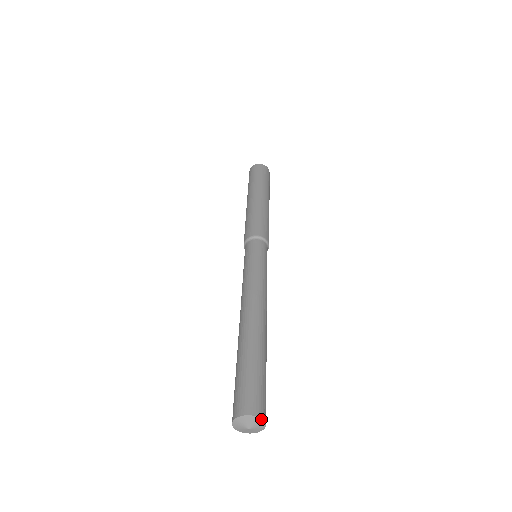
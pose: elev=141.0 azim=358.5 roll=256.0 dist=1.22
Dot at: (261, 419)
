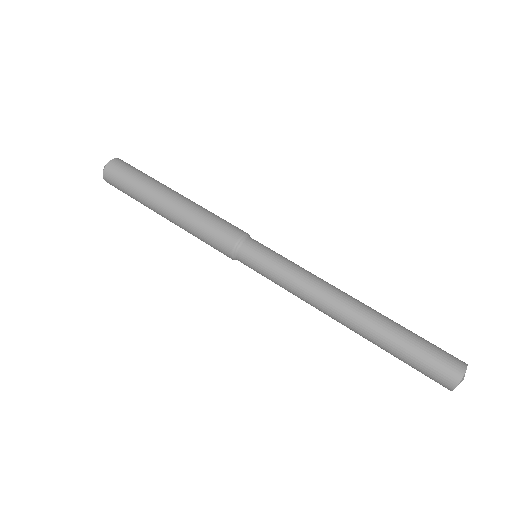
Dot at: occluded
